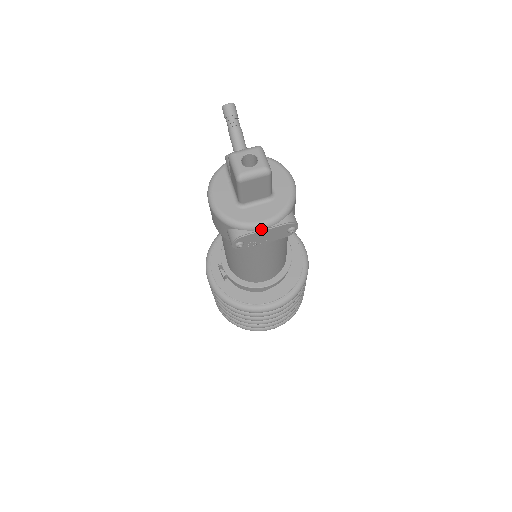
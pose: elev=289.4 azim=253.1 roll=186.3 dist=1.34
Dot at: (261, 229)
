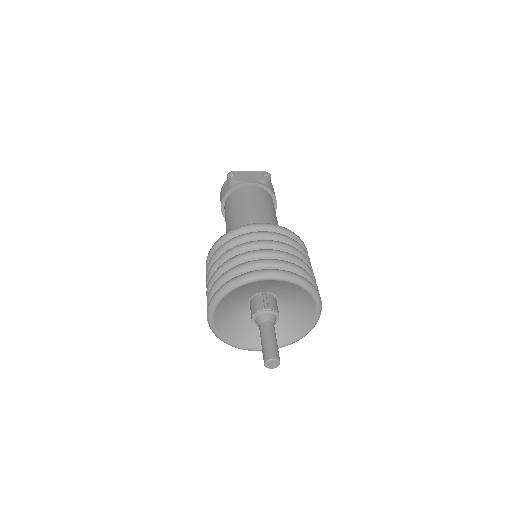
Dot at: (246, 171)
